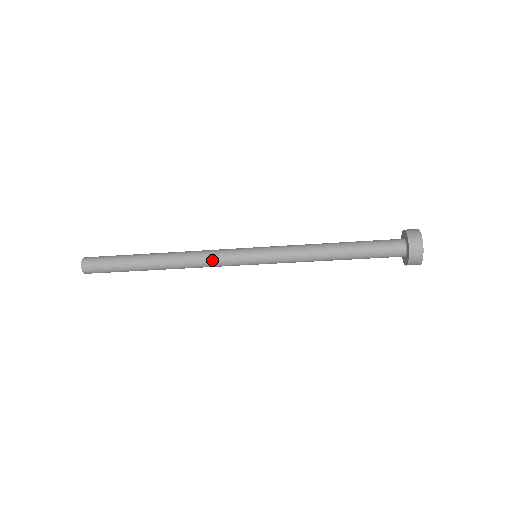
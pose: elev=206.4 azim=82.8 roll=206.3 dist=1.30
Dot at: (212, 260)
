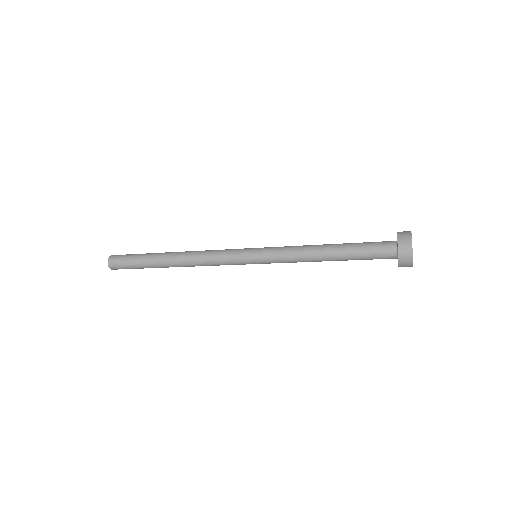
Dot at: (216, 256)
